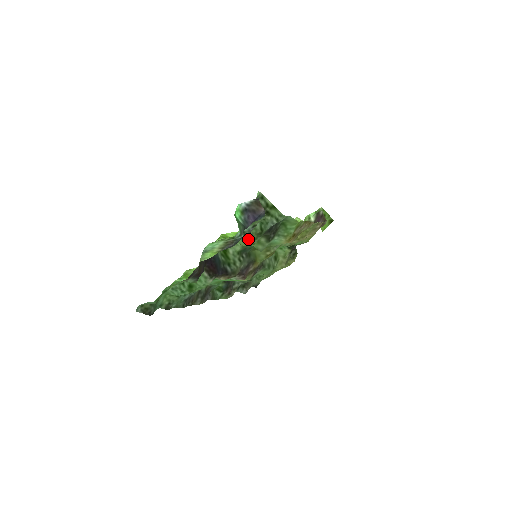
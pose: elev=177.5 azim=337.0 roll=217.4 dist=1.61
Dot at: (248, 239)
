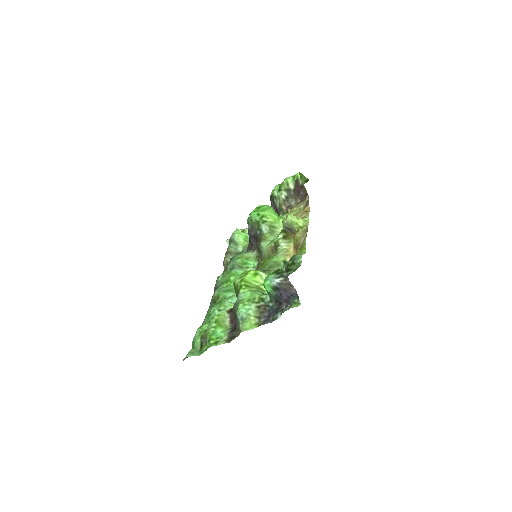
Dot at: occluded
